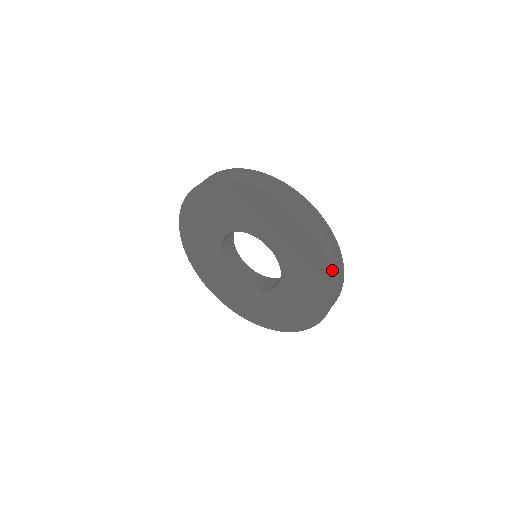
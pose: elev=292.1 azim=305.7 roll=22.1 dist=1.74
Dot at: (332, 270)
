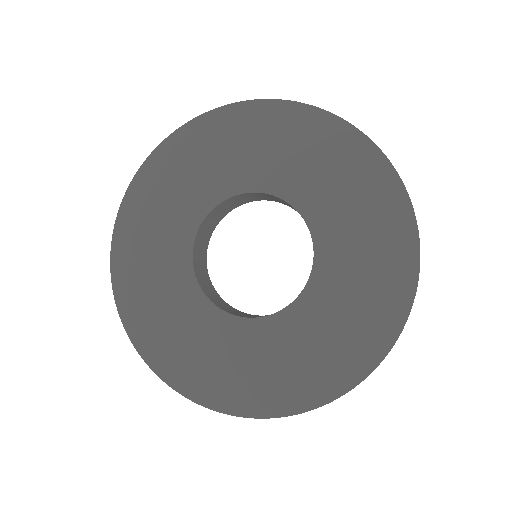
Dot at: (419, 256)
